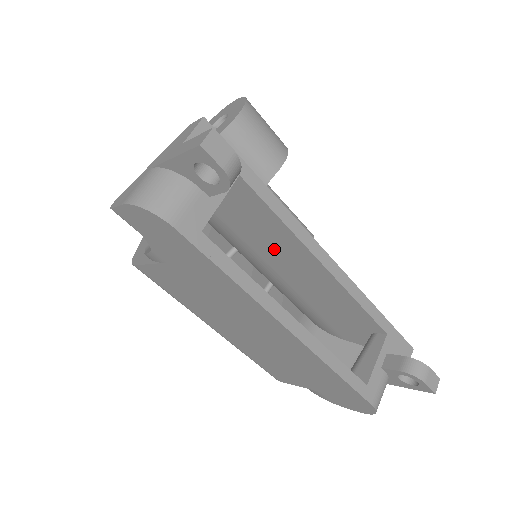
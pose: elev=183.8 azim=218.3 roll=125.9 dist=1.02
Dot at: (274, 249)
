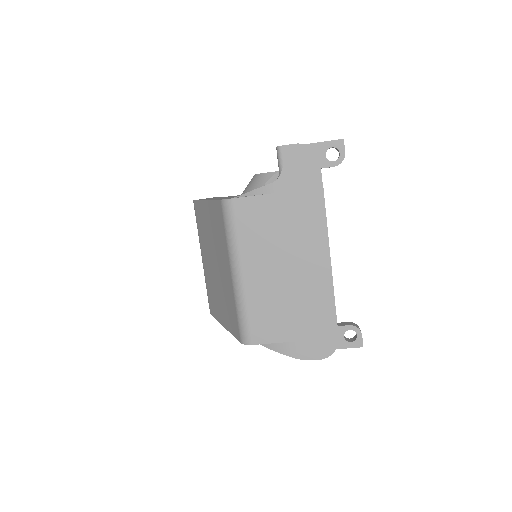
Dot at: occluded
